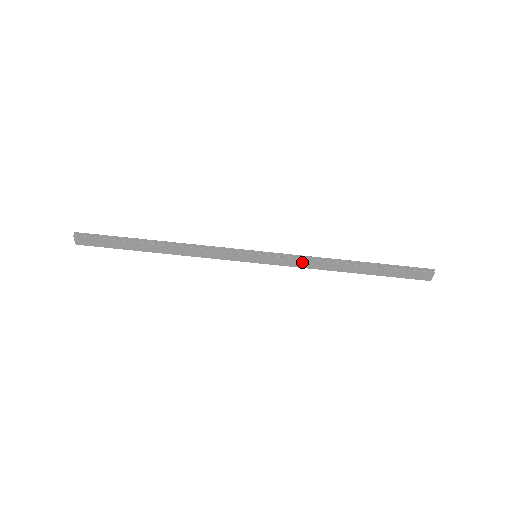
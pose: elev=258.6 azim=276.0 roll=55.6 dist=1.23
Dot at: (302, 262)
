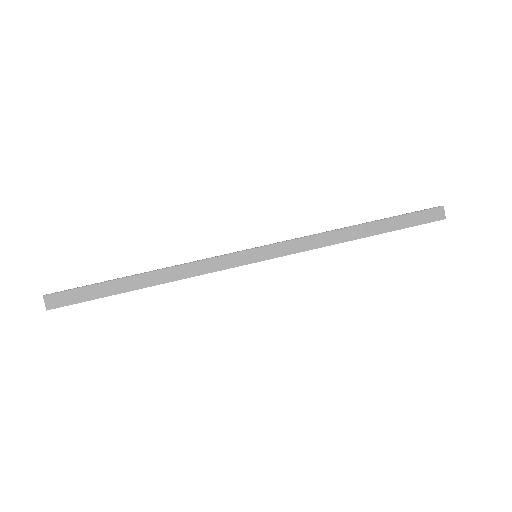
Dot at: (307, 242)
